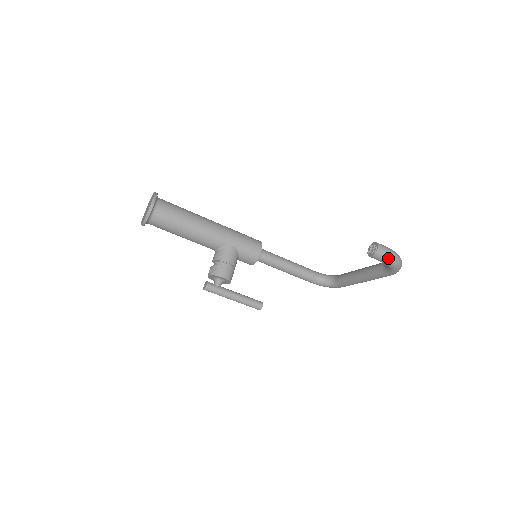
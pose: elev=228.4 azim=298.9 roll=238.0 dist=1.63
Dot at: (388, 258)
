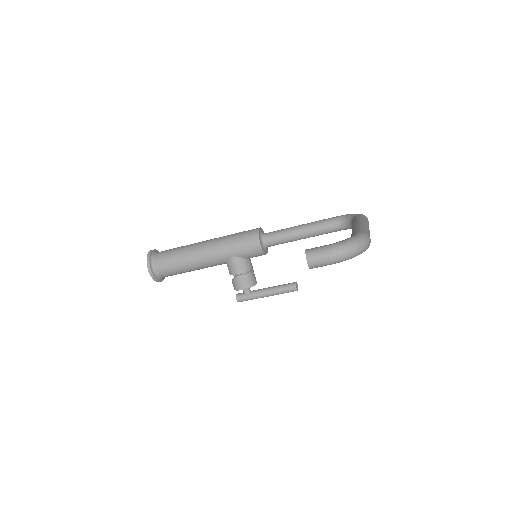
Dot at: (328, 263)
